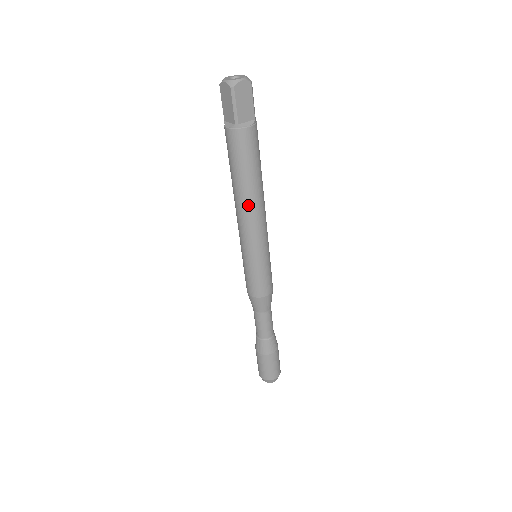
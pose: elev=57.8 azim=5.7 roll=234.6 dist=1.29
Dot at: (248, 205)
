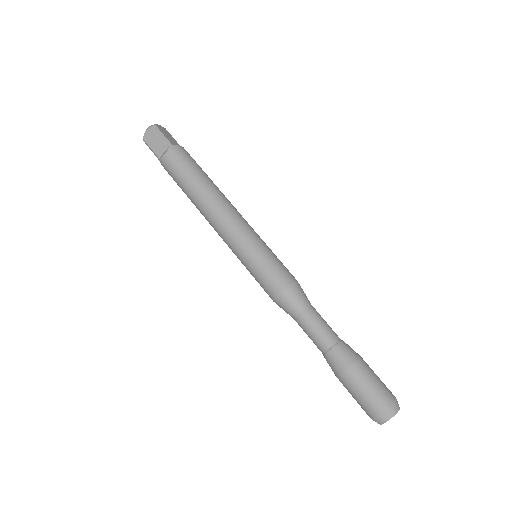
Dot at: (217, 197)
